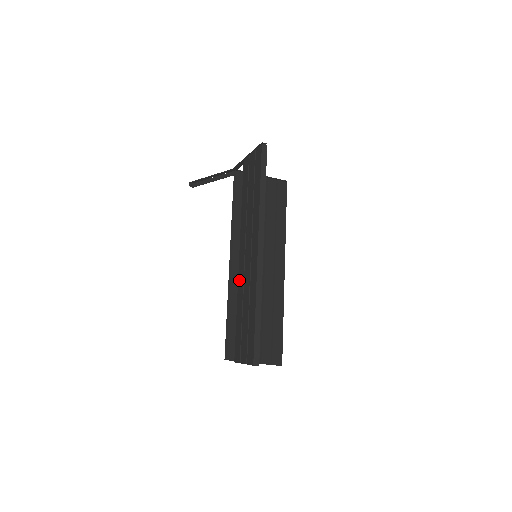
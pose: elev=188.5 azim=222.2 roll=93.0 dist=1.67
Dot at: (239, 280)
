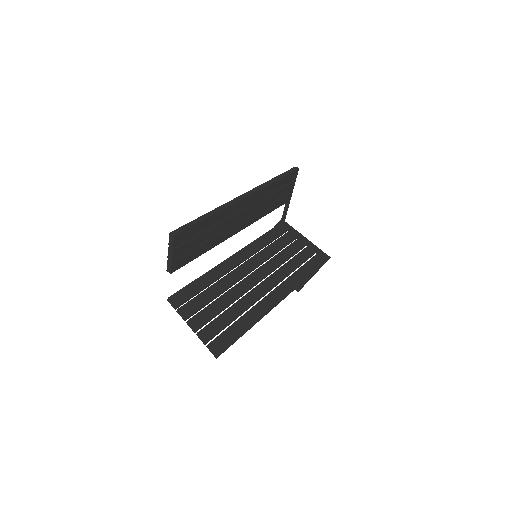
Dot at: occluded
